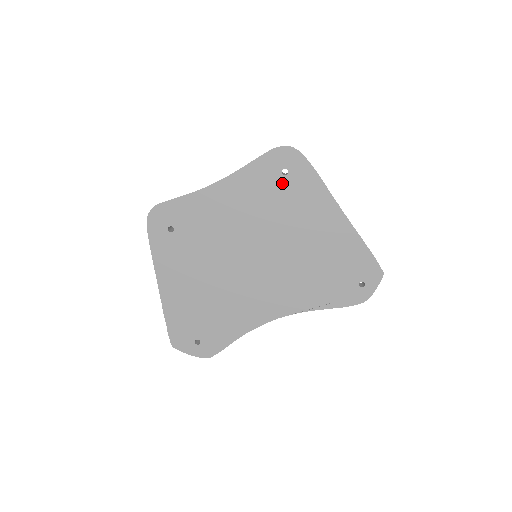
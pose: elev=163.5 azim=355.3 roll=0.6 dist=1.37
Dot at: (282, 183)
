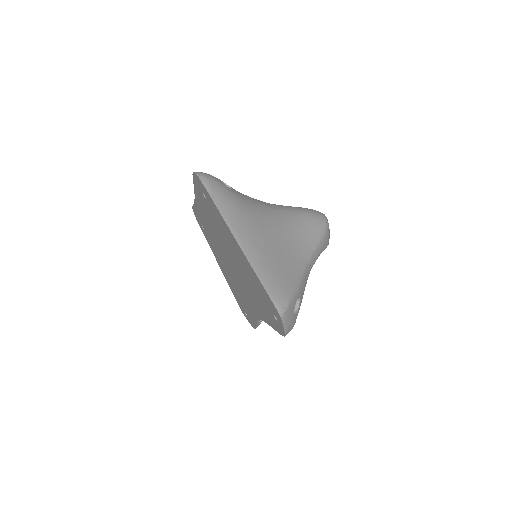
Dot at: (208, 205)
